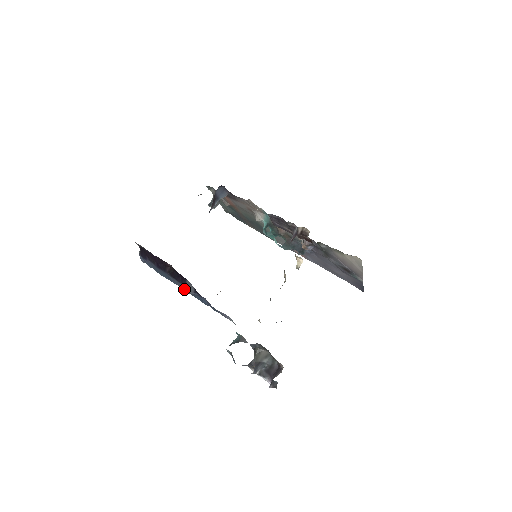
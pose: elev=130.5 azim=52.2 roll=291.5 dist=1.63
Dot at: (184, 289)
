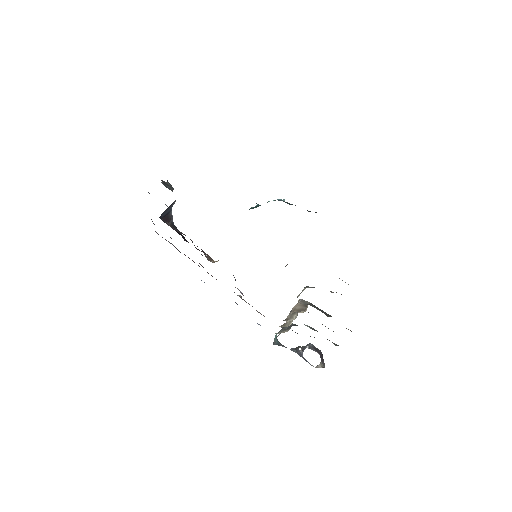
Dot at: occluded
